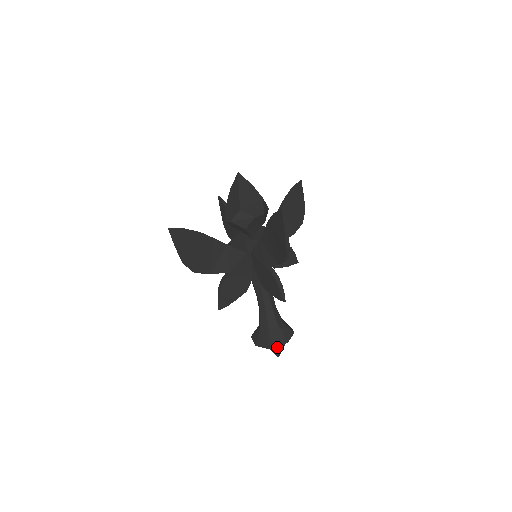
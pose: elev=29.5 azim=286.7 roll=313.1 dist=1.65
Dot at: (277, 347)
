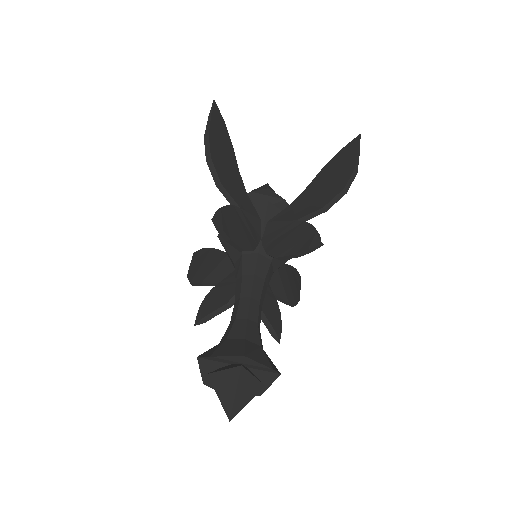
Dot at: (243, 384)
